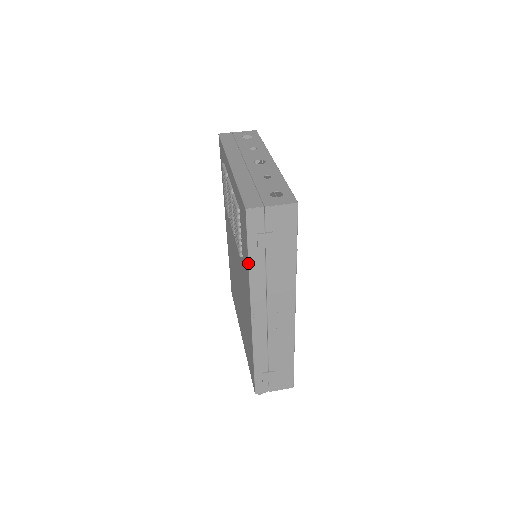
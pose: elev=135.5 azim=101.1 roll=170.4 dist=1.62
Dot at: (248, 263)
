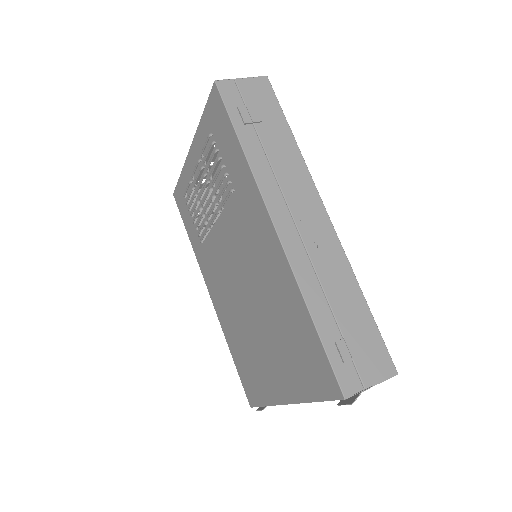
Dot at: (241, 146)
